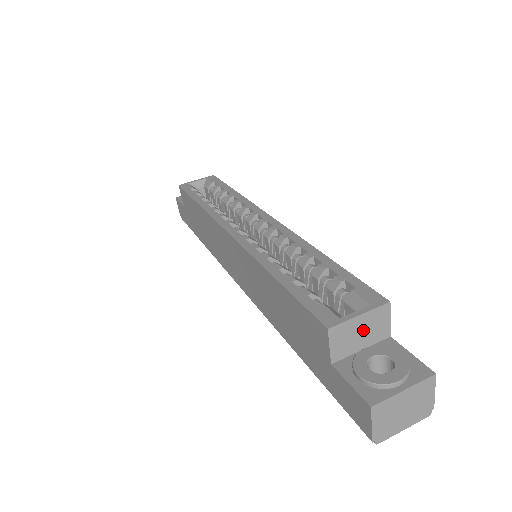
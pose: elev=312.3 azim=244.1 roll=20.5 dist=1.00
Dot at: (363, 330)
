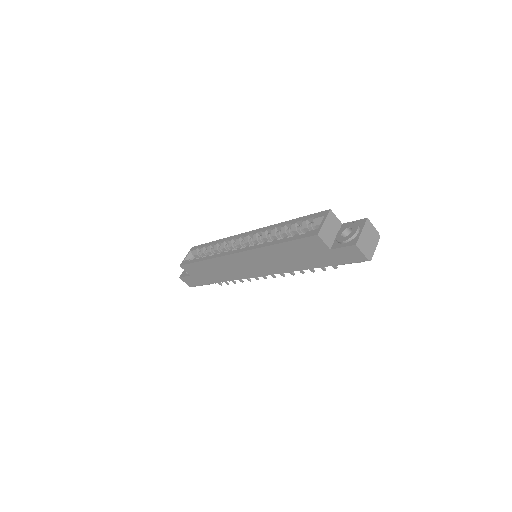
Dot at: (330, 227)
